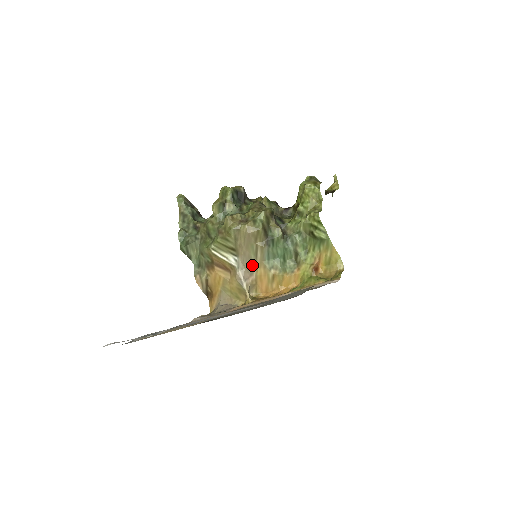
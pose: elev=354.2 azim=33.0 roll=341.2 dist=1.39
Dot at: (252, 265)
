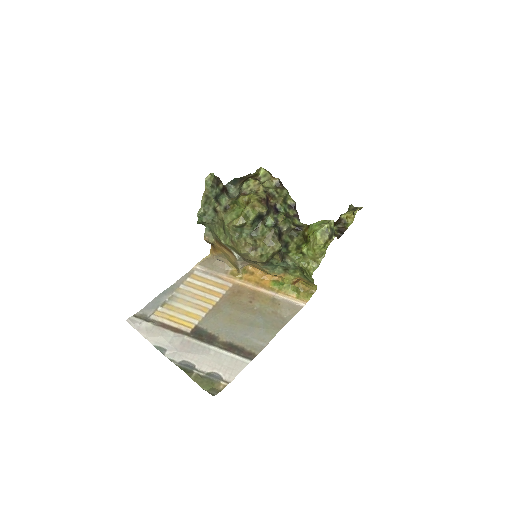
Dot at: (250, 262)
